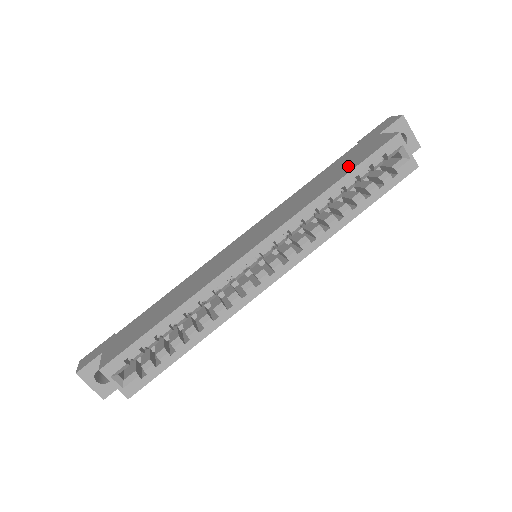
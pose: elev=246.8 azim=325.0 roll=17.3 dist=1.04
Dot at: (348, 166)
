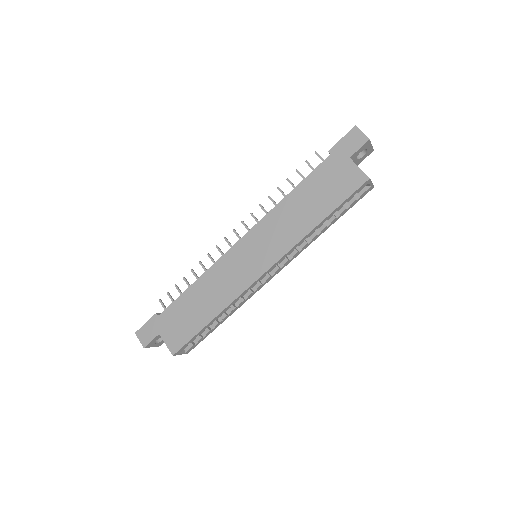
Dot at: (328, 200)
